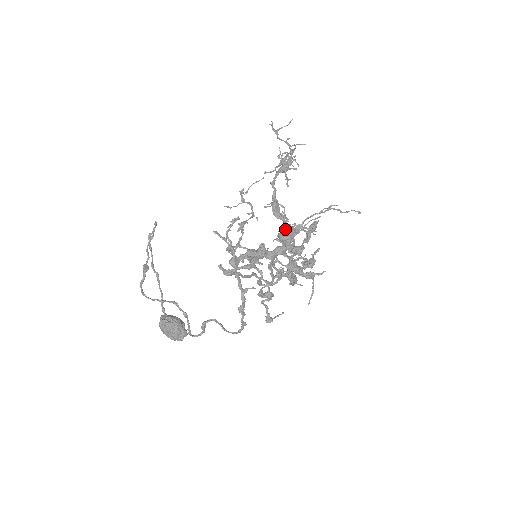
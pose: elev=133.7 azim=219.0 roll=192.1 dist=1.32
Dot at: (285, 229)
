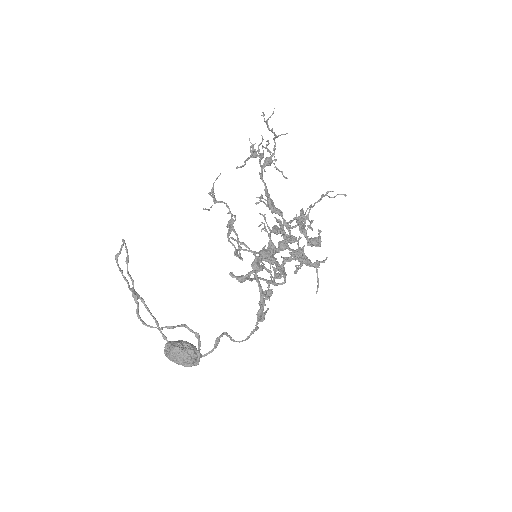
Dot at: (285, 223)
